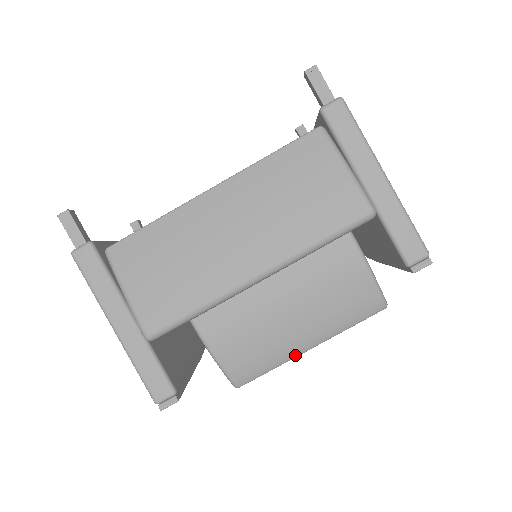
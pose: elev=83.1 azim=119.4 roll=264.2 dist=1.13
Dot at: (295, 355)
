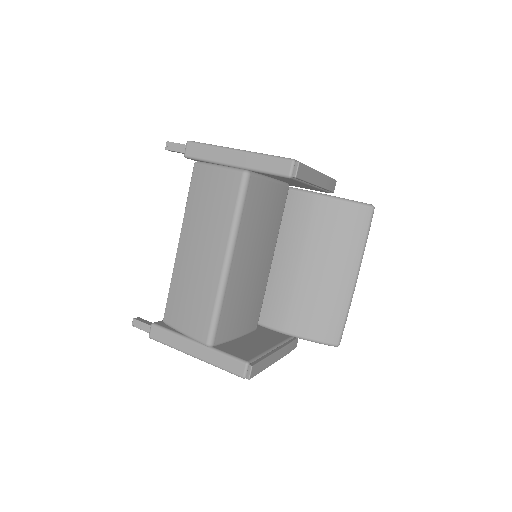
Dot at: (350, 292)
